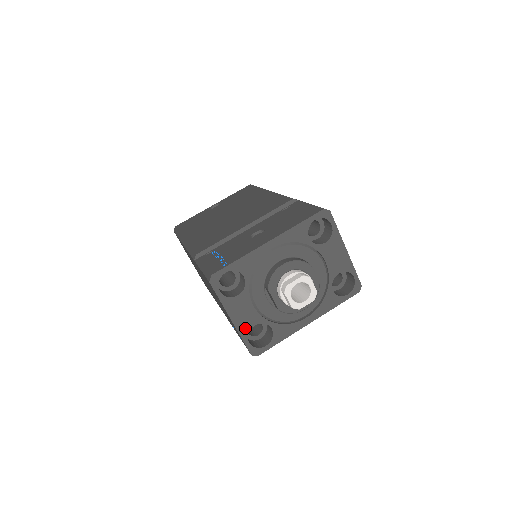
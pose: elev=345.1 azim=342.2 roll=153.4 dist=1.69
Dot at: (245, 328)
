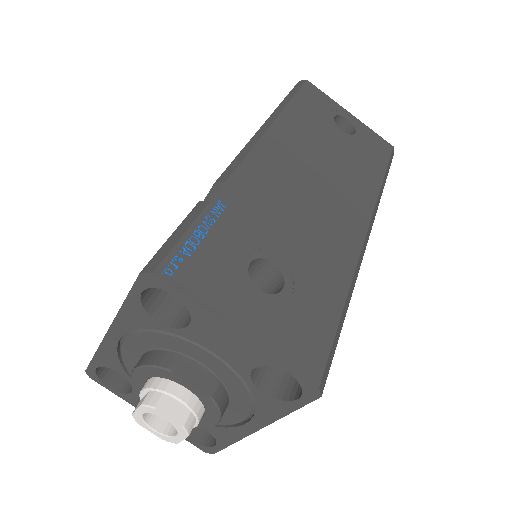
Dot at: occluded
